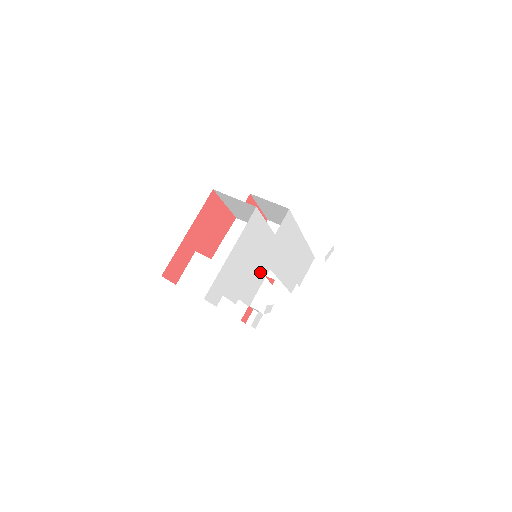
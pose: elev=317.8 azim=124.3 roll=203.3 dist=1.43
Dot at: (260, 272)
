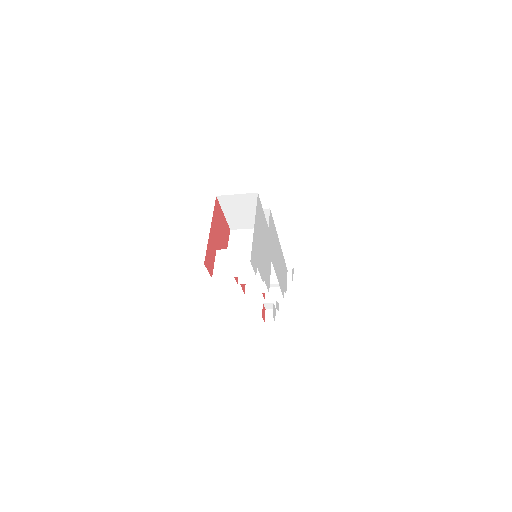
Dot at: (268, 260)
